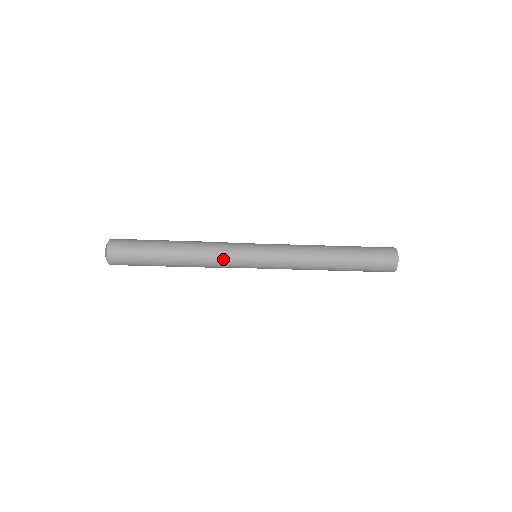
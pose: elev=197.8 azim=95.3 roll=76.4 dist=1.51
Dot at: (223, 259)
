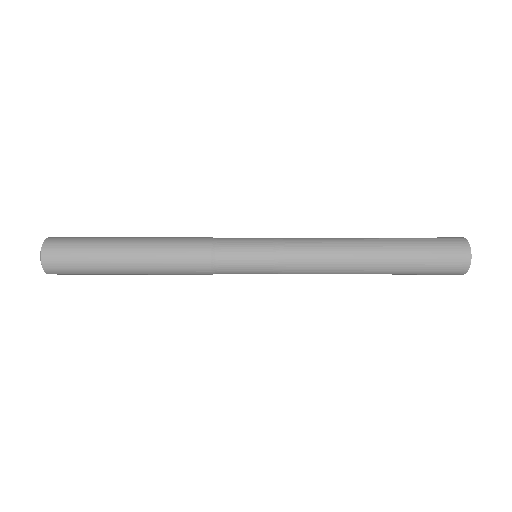
Dot at: (207, 269)
